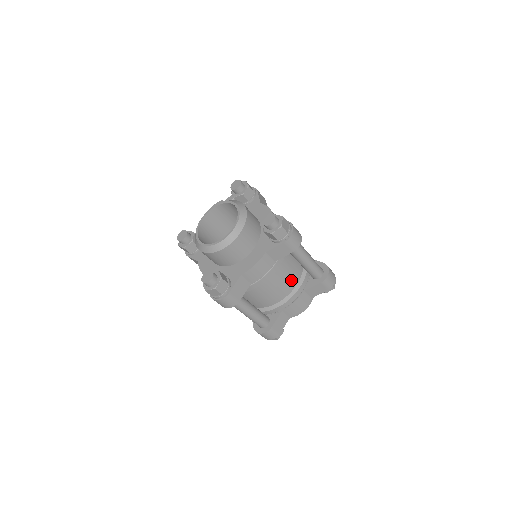
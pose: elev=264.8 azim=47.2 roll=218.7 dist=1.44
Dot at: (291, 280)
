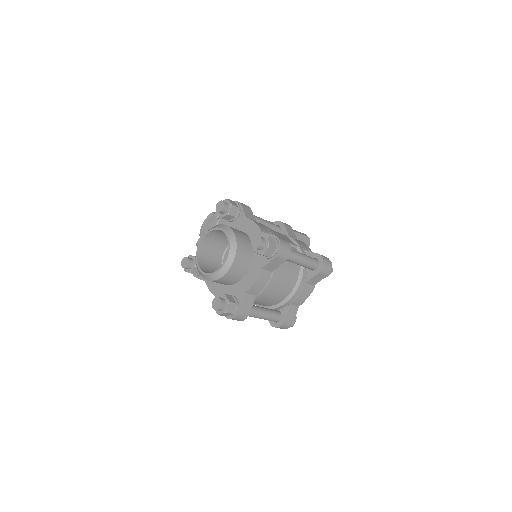
Dot at: (291, 279)
